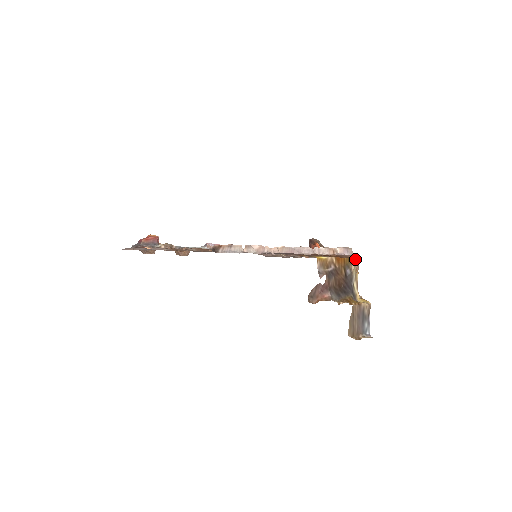
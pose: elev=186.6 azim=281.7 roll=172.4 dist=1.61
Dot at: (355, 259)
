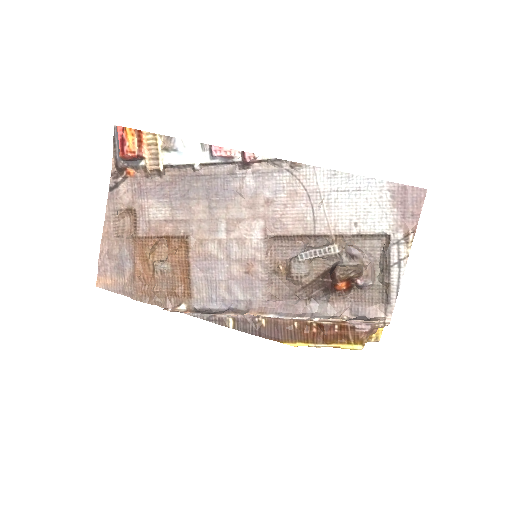
Dot at: (358, 349)
